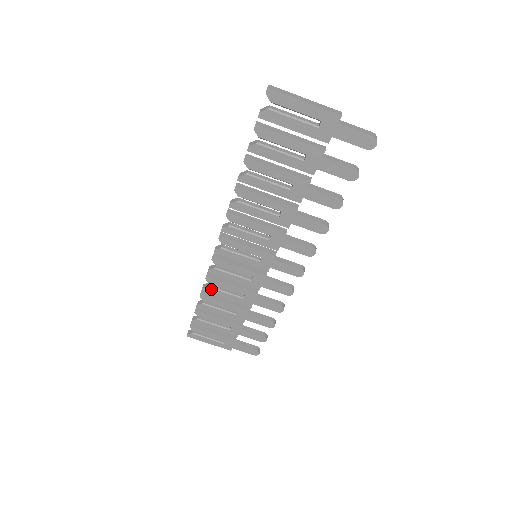
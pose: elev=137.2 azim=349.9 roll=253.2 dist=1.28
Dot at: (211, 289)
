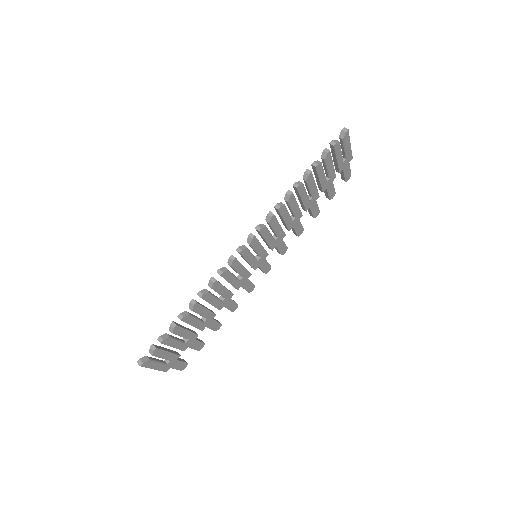
Dot at: (208, 294)
